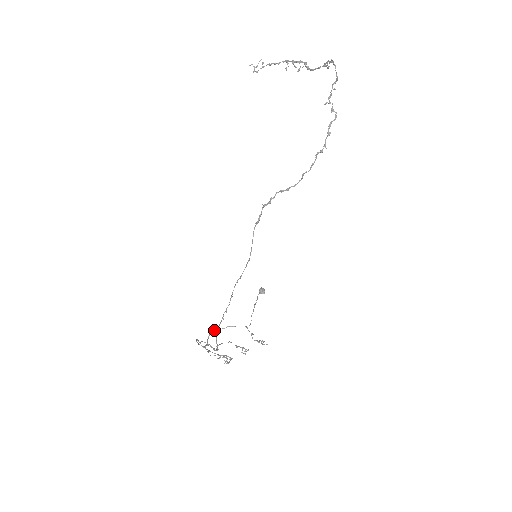
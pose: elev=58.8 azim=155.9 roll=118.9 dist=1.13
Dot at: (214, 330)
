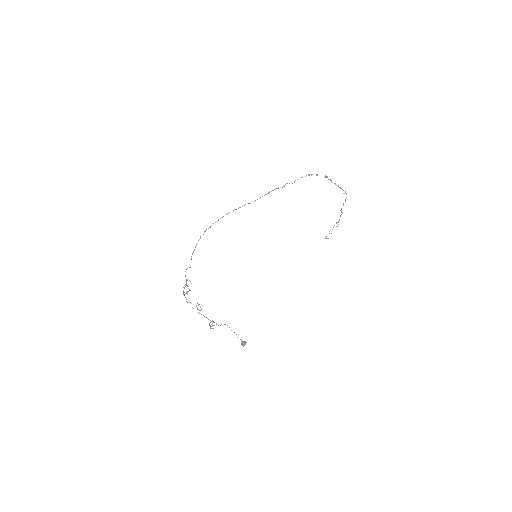
Dot at: occluded
